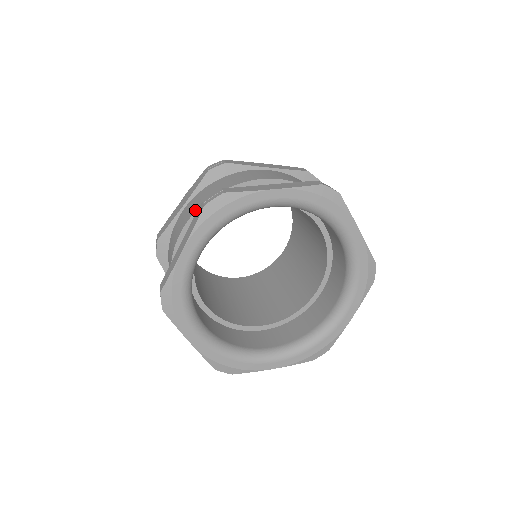
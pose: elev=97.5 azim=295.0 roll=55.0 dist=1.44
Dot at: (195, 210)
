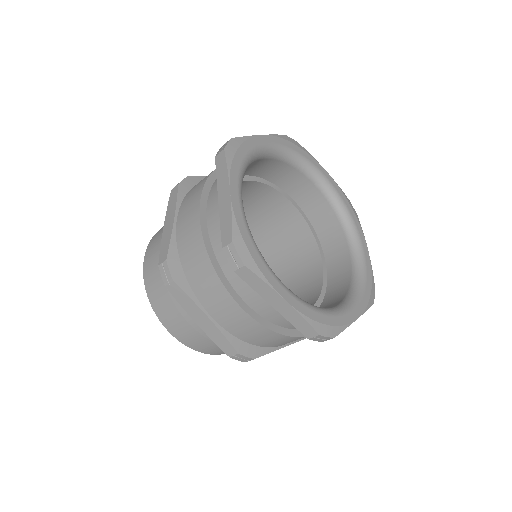
Dot at: (200, 193)
